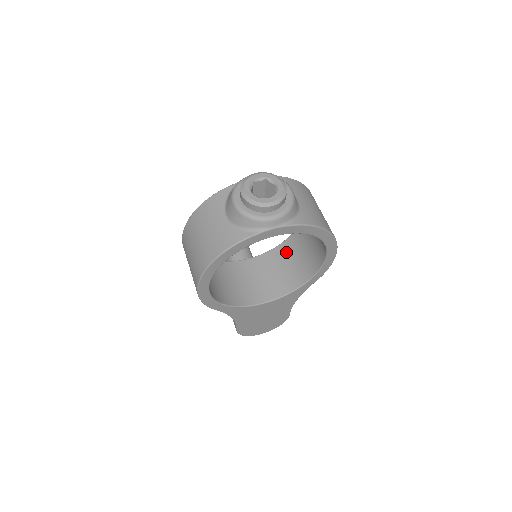
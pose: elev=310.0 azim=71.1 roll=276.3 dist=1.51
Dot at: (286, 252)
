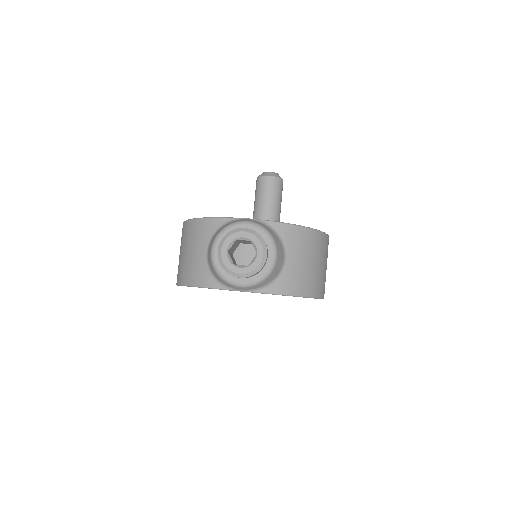
Dot at: occluded
